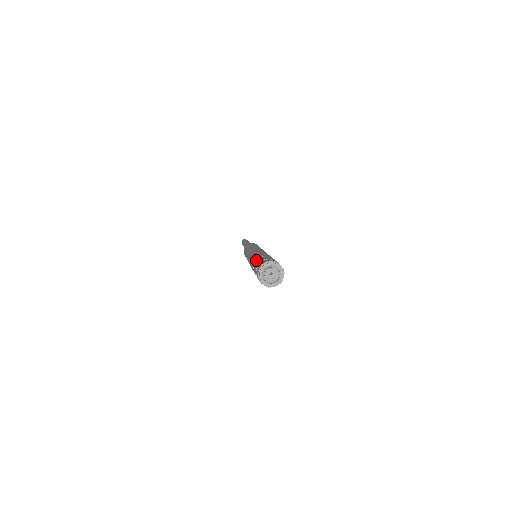
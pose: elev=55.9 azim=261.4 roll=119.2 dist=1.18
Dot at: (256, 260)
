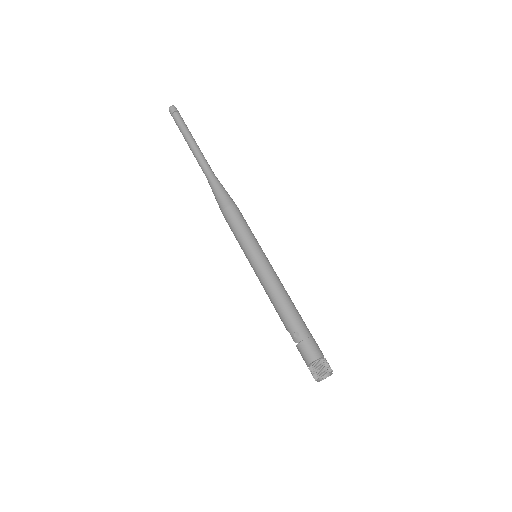
Dot at: (305, 339)
